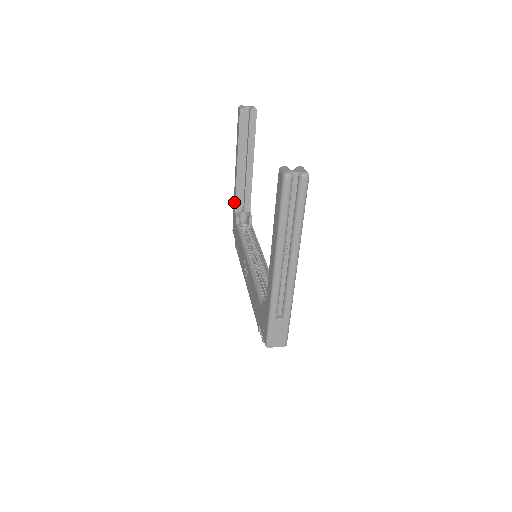
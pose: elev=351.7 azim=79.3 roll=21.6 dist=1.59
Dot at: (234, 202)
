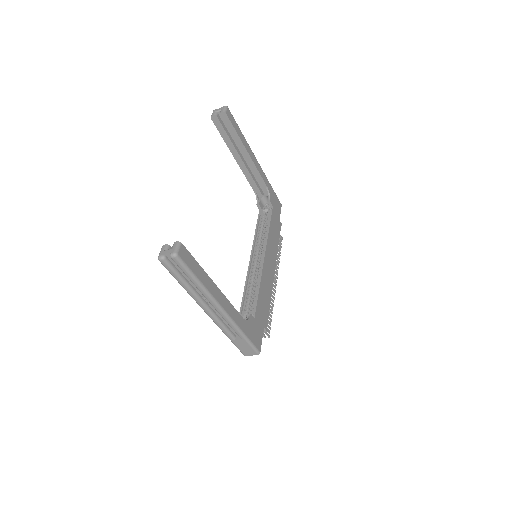
Dot at: occluded
